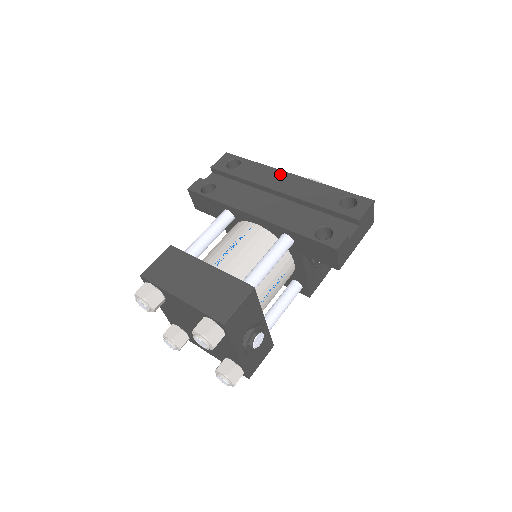
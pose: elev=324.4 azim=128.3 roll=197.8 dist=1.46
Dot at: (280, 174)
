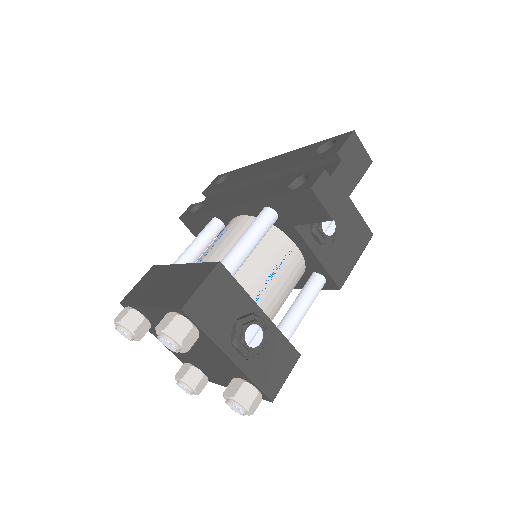
Dot at: (261, 163)
